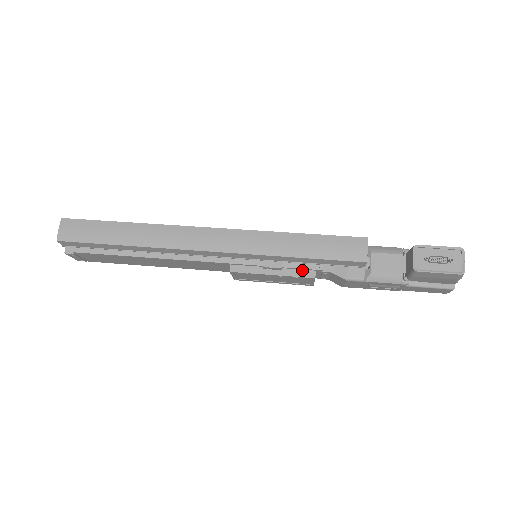
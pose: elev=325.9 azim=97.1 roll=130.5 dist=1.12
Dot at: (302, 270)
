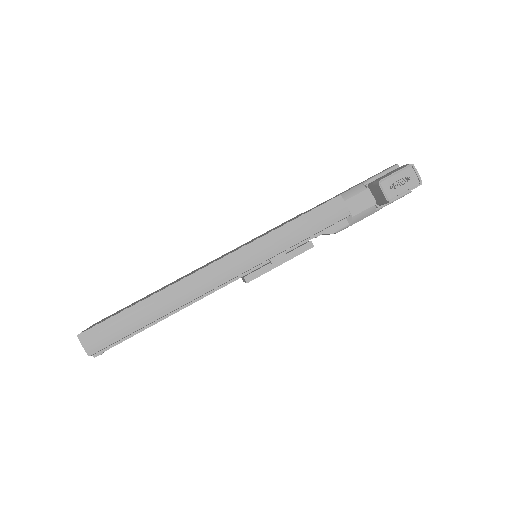
Dot at: (301, 246)
